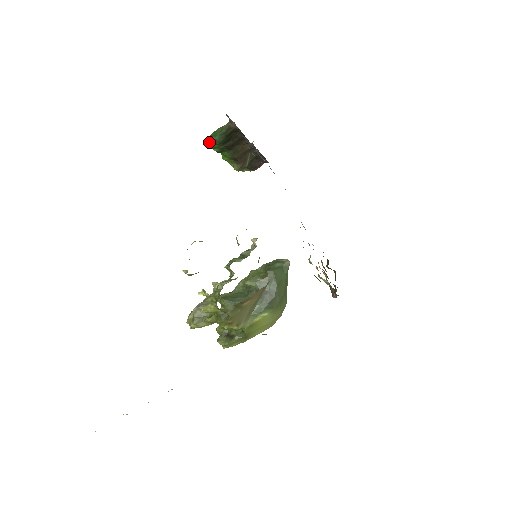
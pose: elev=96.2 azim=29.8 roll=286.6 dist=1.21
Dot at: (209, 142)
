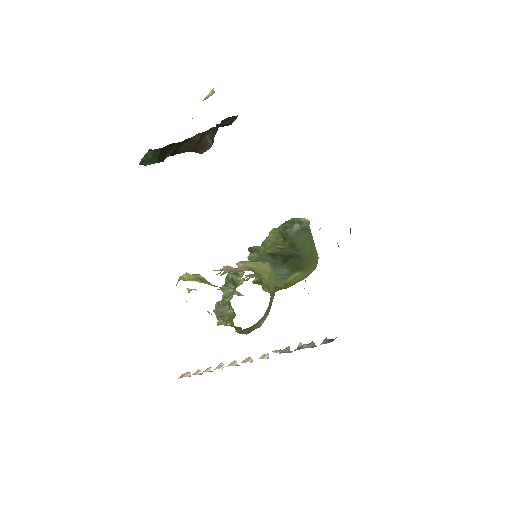
Dot at: occluded
